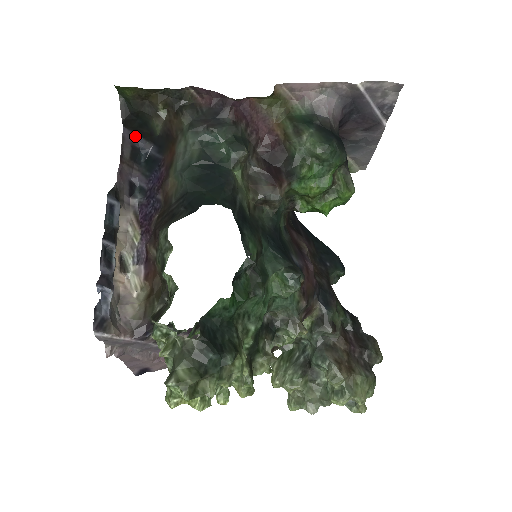
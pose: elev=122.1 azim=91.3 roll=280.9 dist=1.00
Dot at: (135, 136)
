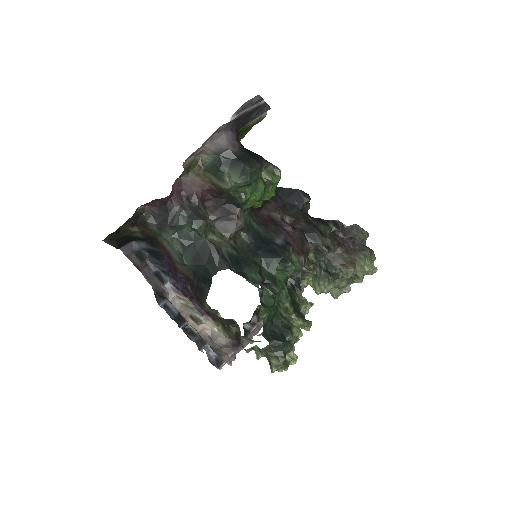
Dot at: (129, 245)
